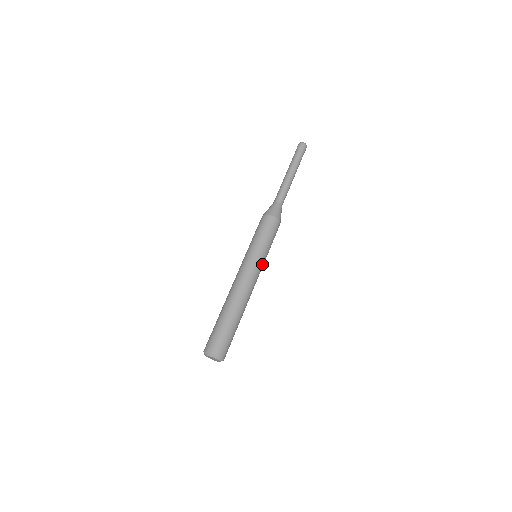
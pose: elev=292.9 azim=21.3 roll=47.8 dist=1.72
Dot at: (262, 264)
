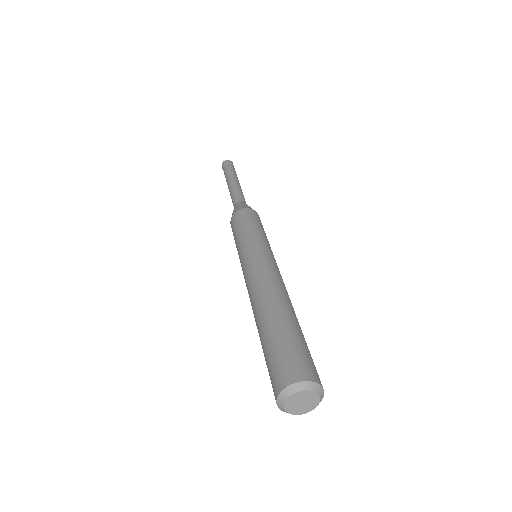
Dot at: (271, 253)
